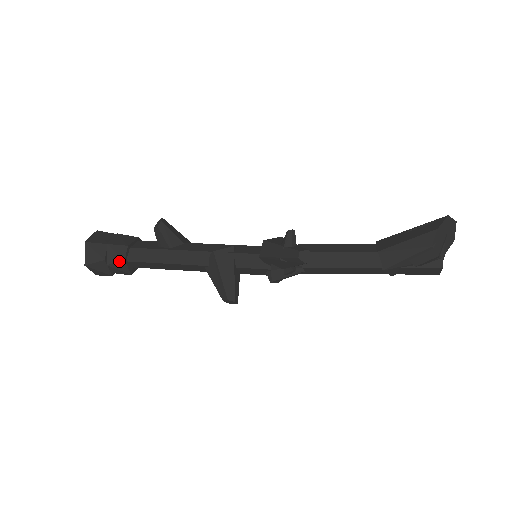
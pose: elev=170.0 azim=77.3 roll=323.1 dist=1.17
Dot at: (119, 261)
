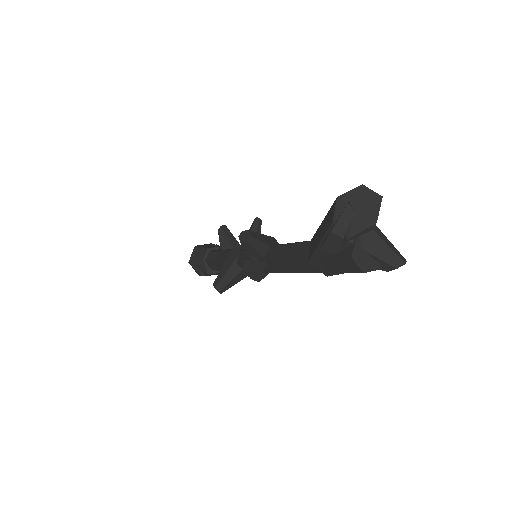
Dot at: (201, 260)
